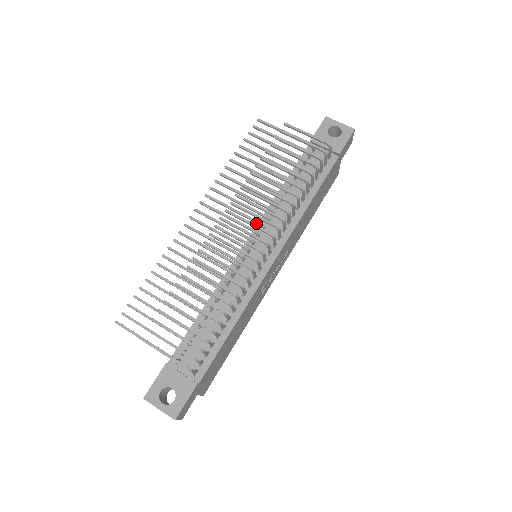
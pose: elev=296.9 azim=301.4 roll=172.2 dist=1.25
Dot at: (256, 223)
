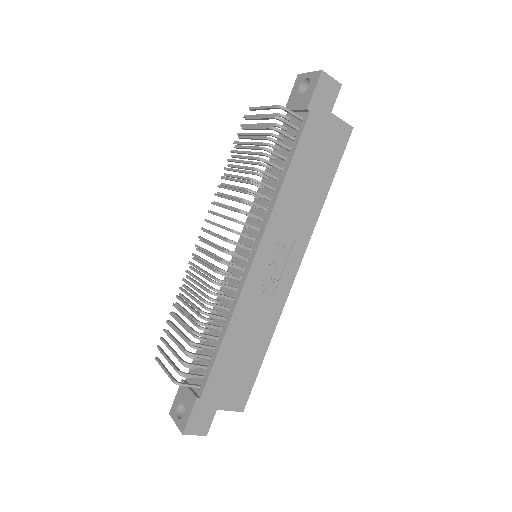
Dot at: occluded
